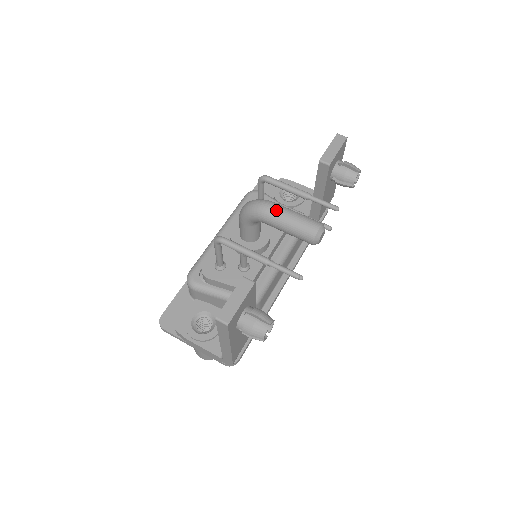
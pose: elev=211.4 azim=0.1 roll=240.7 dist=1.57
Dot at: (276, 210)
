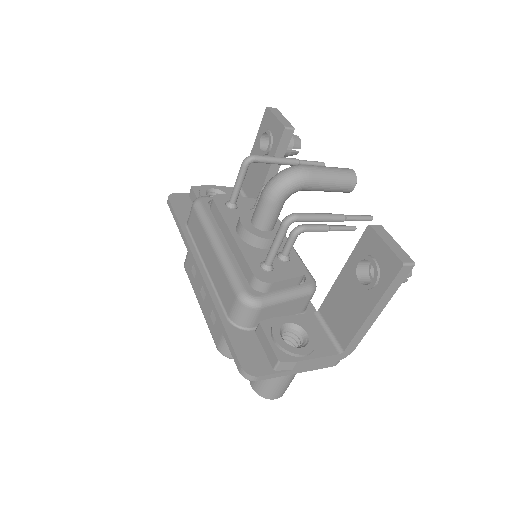
Dot at: (316, 168)
